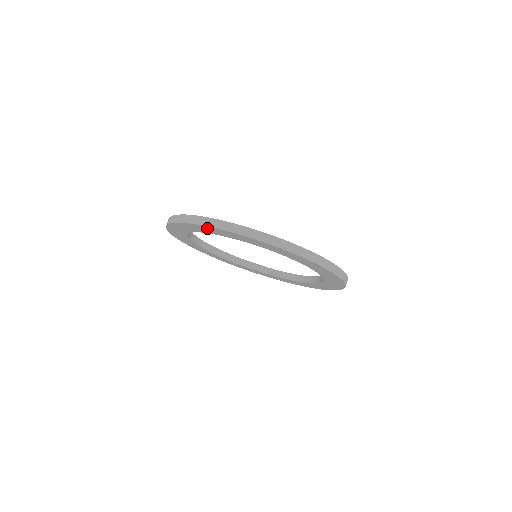
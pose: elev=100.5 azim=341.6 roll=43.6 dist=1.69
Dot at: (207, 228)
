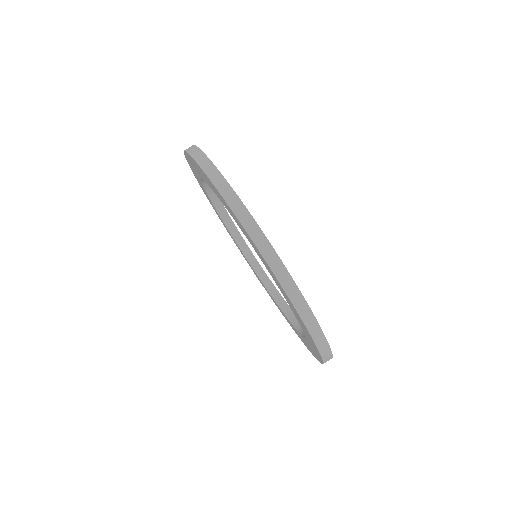
Dot at: occluded
